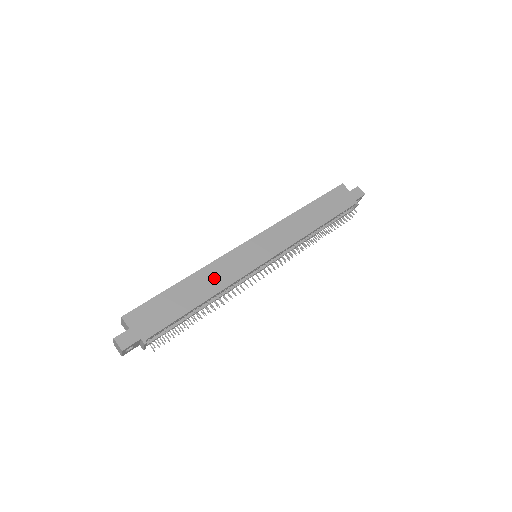
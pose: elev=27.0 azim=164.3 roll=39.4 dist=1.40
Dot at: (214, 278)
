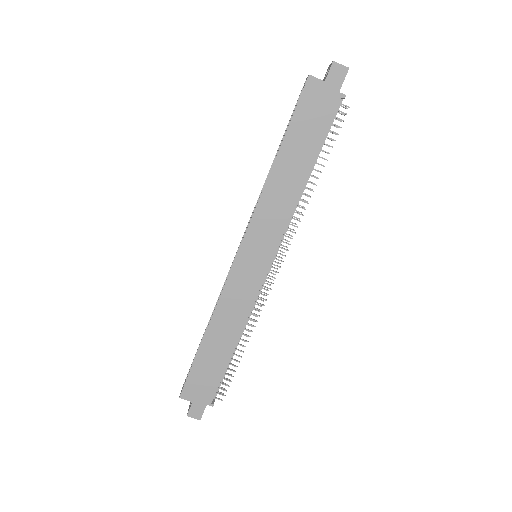
Dot at: (230, 317)
